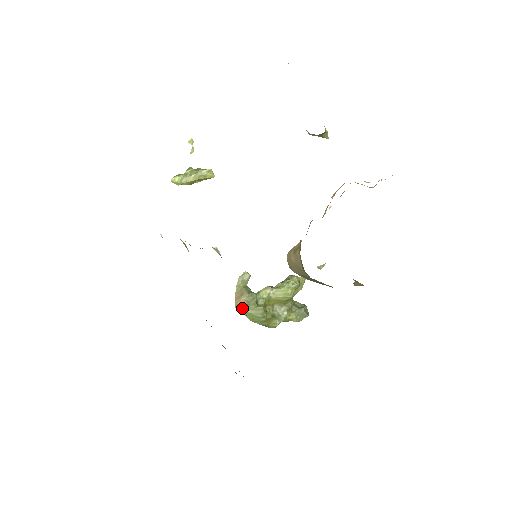
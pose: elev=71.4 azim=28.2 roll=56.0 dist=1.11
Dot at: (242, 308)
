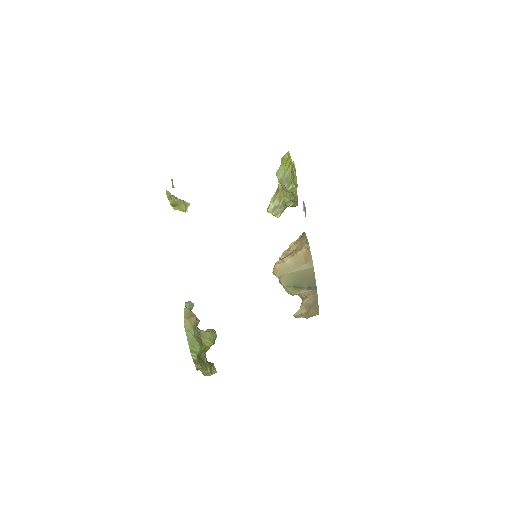
Dot at: (189, 330)
